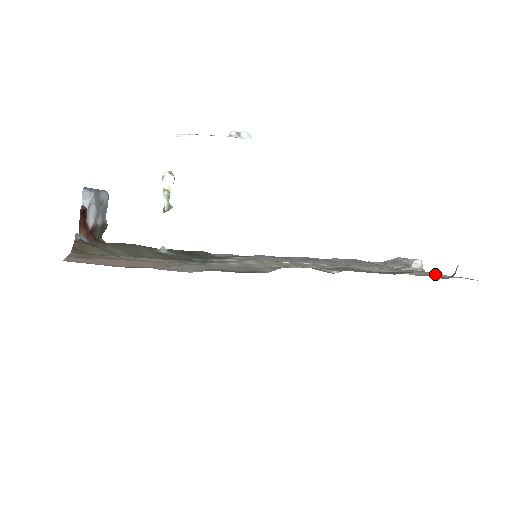
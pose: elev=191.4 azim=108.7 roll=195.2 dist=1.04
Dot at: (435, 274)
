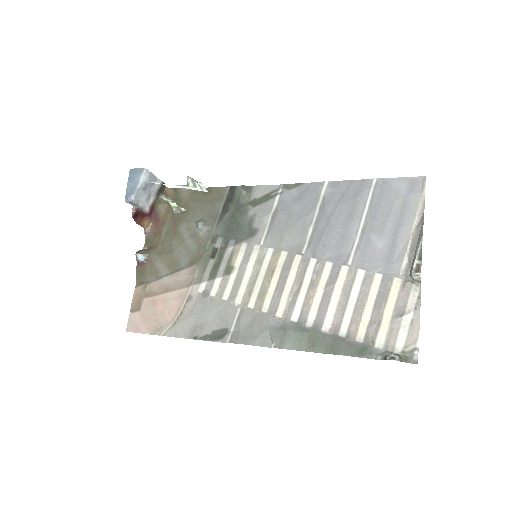
Dot at: (402, 319)
